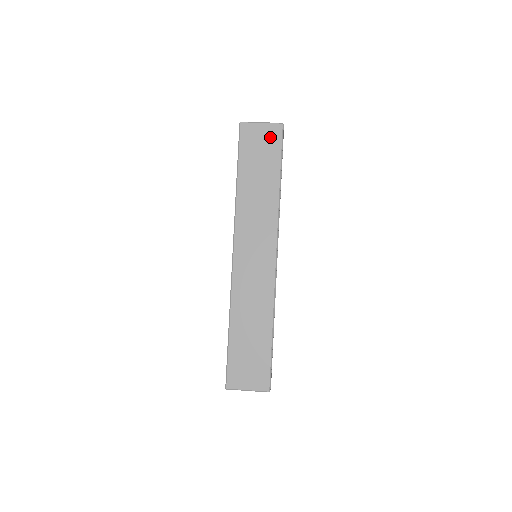
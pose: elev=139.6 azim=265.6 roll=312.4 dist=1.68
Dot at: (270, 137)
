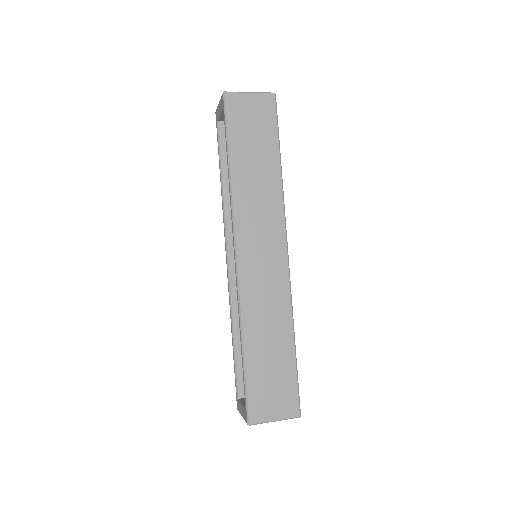
Dot at: (262, 110)
